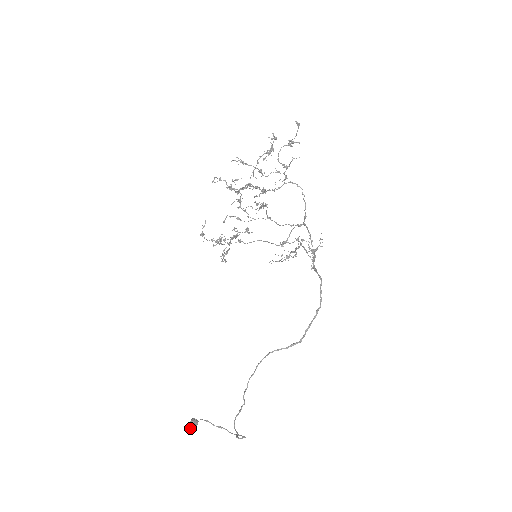
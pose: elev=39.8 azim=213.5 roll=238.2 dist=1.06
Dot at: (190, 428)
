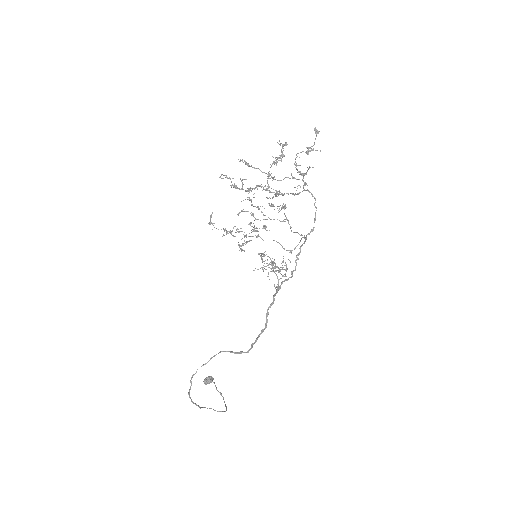
Dot at: (205, 382)
